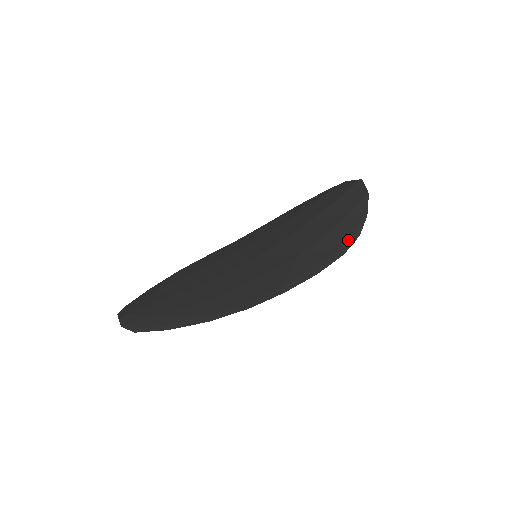
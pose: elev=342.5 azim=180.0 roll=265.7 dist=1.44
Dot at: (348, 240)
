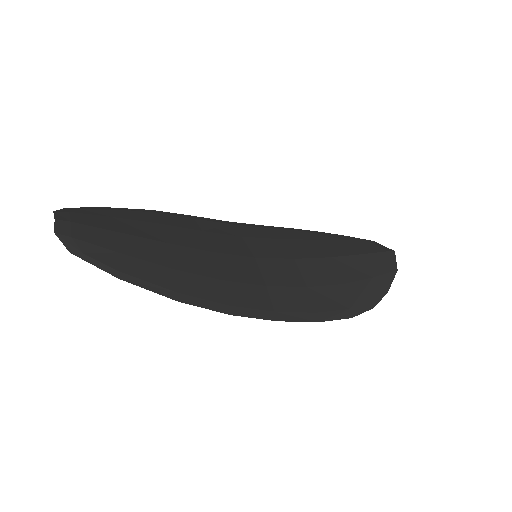
Dot at: (361, 305)
